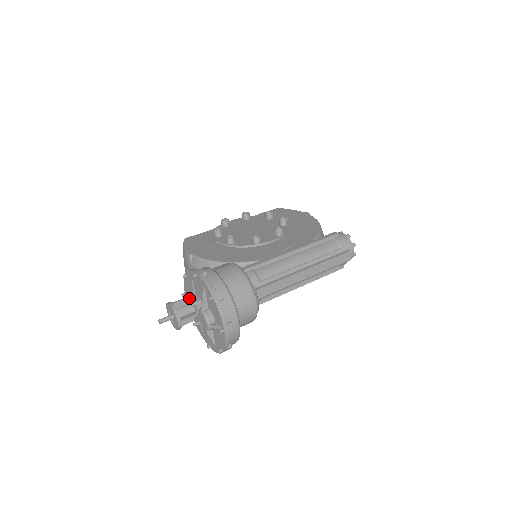
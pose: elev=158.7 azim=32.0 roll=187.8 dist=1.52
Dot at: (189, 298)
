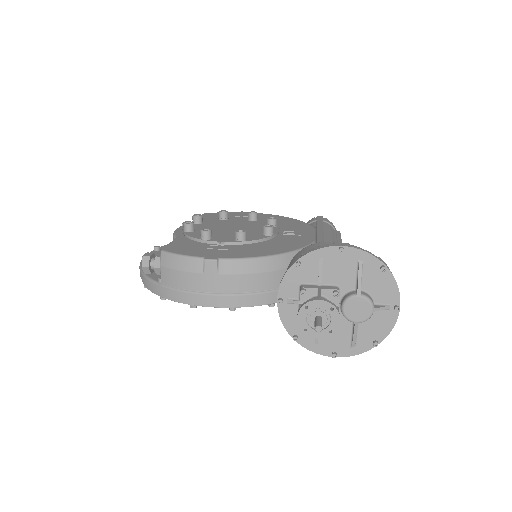
Dot at: (320, 290)
